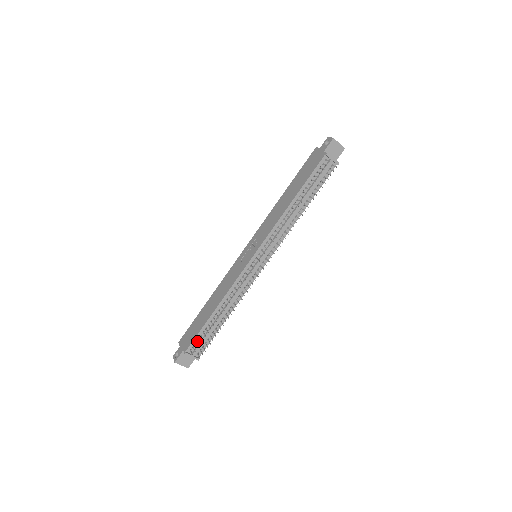
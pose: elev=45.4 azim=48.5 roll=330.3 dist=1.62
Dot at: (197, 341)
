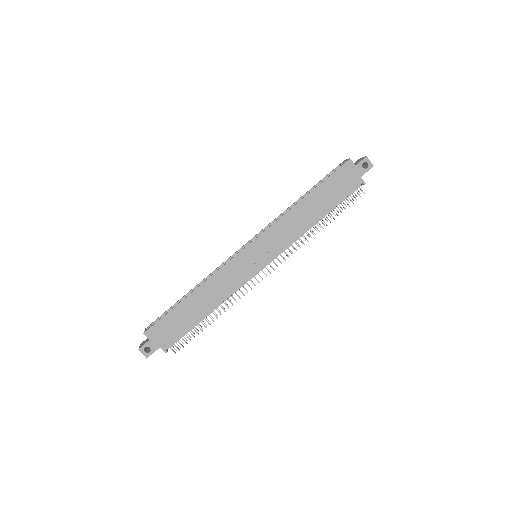
Dot at: (179, 338)
